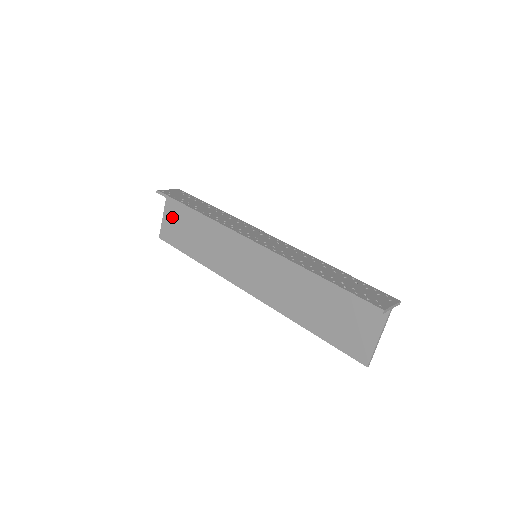
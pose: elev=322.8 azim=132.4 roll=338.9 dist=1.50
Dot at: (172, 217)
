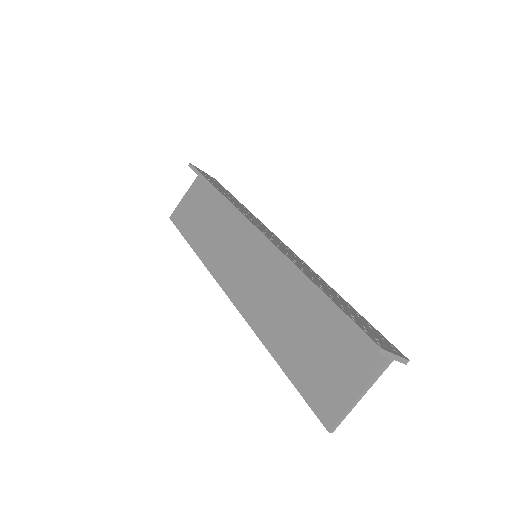
Dot at: (192, 198)
